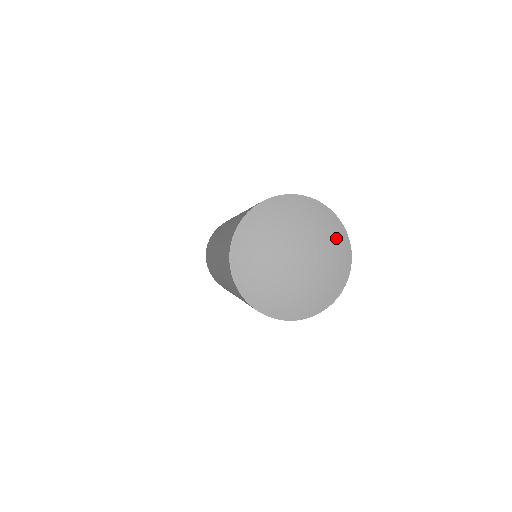
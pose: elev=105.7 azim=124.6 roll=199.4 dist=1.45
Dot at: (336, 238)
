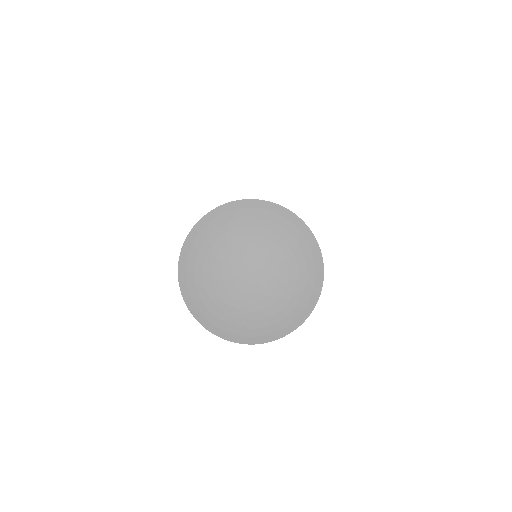
Dot at: (305, 289)
